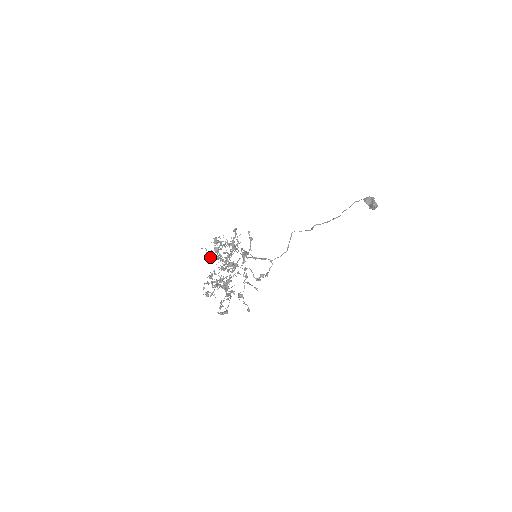
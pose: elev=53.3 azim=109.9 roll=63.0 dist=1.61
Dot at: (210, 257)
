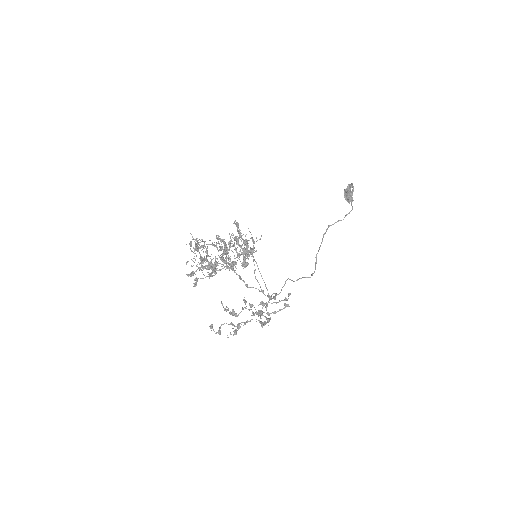
Dot at: occluded
